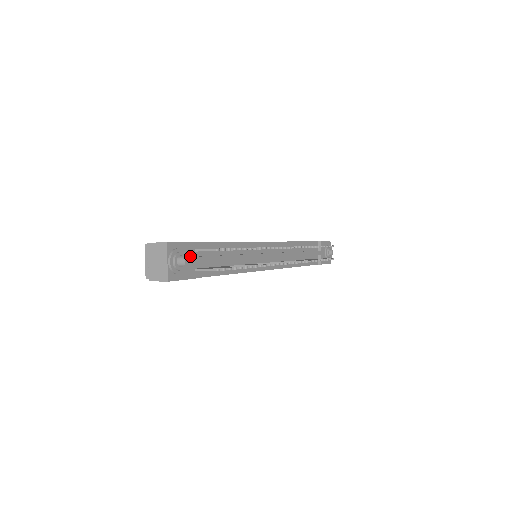
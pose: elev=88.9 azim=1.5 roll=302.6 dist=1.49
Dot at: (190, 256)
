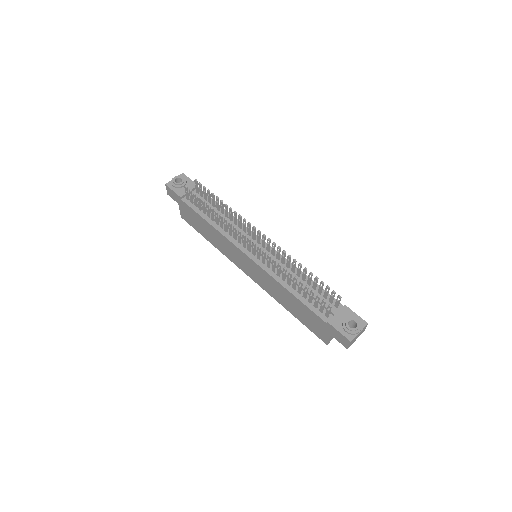
Dot at: (189, 188)
